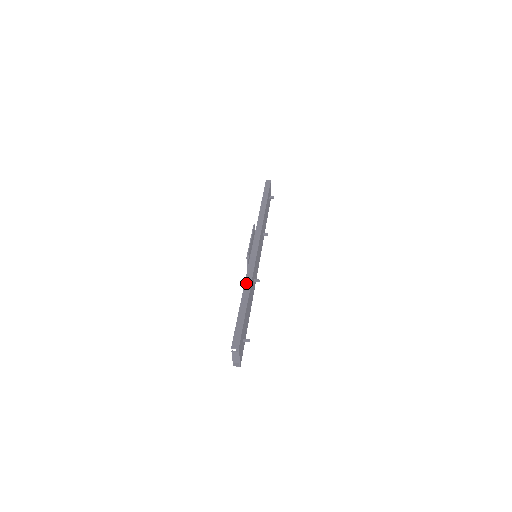
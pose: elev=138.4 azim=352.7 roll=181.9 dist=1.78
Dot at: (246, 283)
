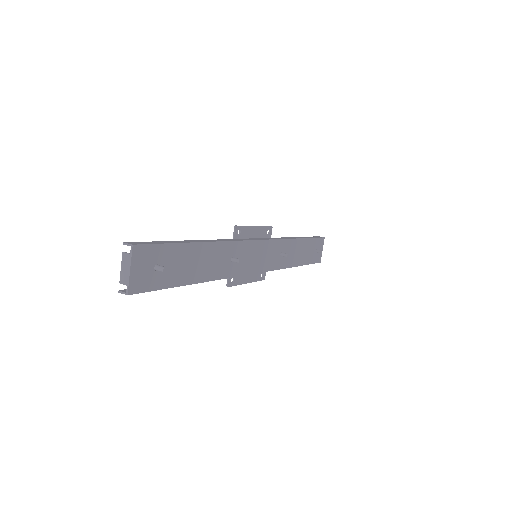
Dot at: occluded
